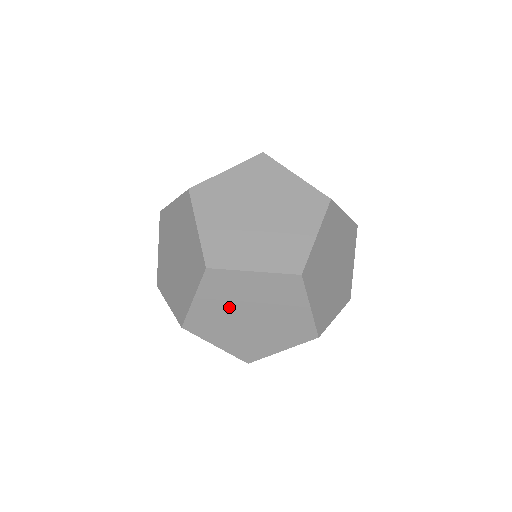
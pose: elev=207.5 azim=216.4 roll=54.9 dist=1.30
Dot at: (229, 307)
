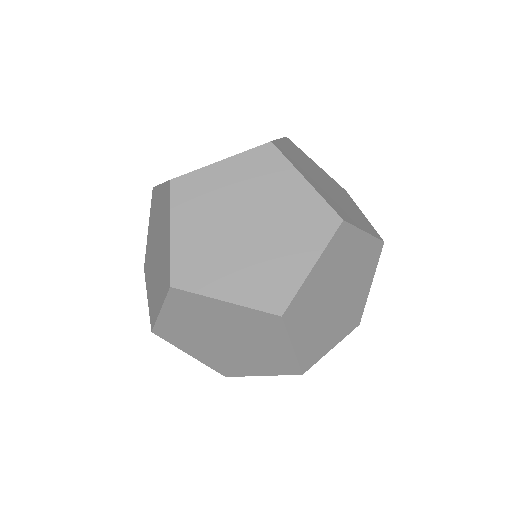
Dot at: occluded
